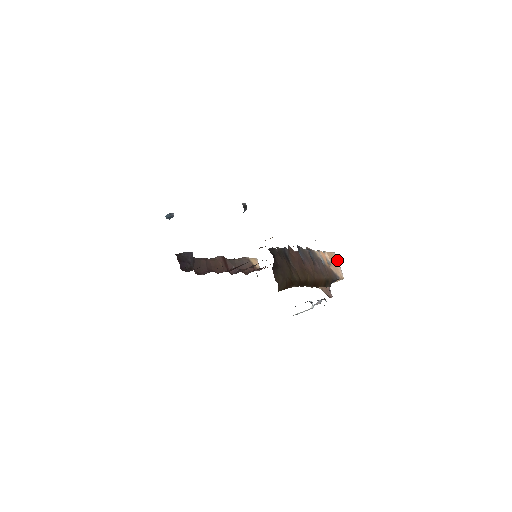
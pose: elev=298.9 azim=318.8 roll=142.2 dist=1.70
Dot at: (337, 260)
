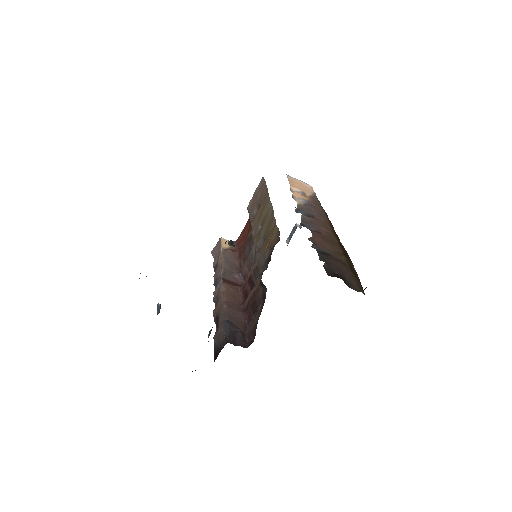
Dot at: (294, 179)
